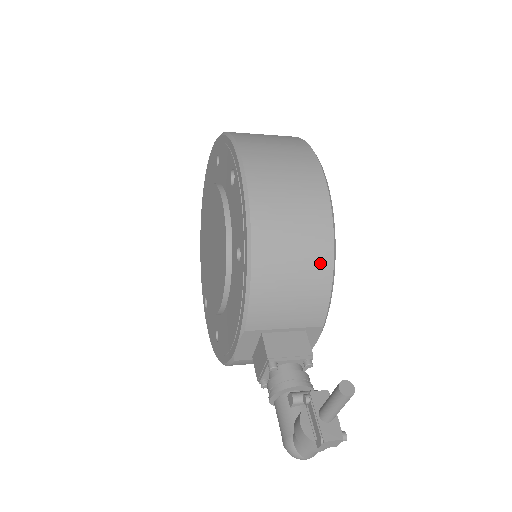
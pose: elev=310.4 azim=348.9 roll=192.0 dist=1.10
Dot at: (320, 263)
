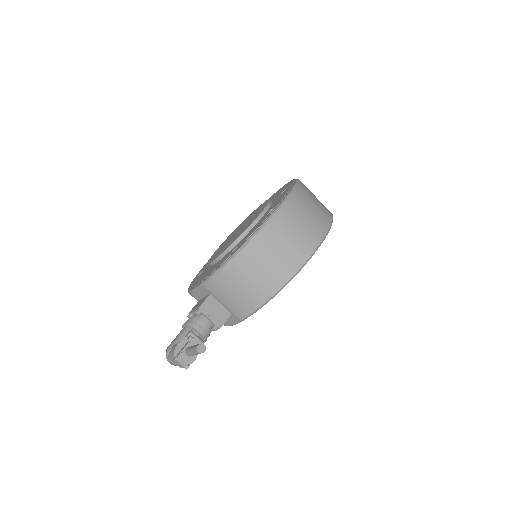
Dot at: (264, 291)
